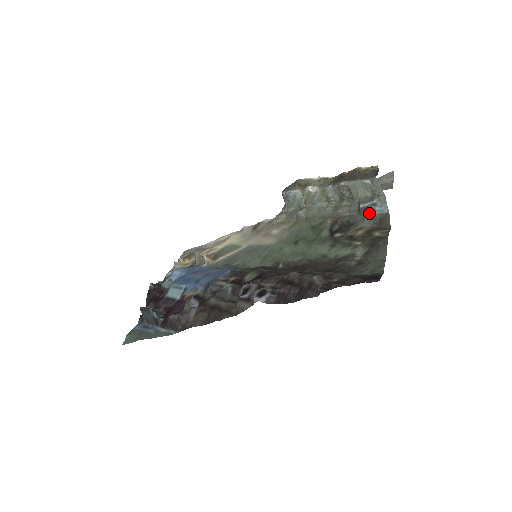
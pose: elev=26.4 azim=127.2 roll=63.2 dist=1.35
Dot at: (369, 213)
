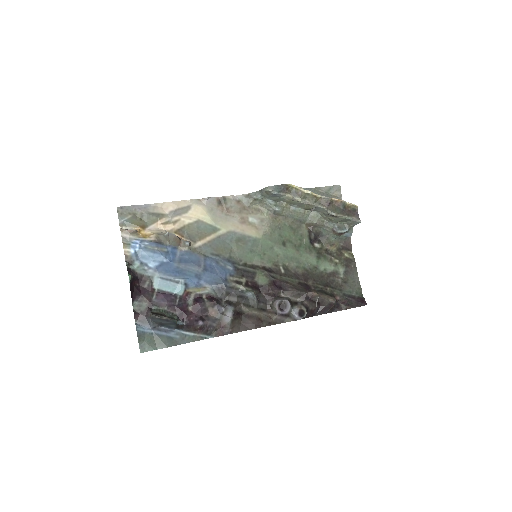
Dot at: (341, 235)
